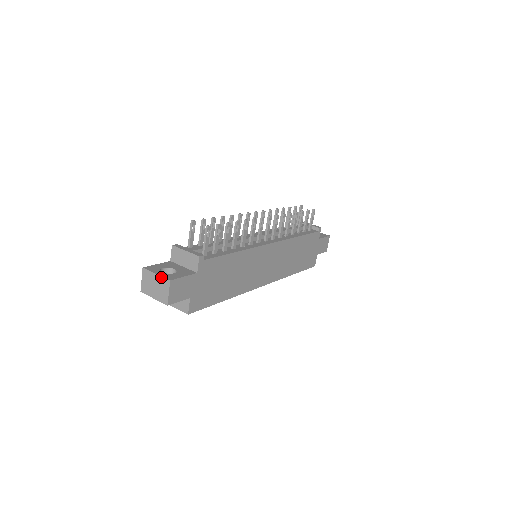
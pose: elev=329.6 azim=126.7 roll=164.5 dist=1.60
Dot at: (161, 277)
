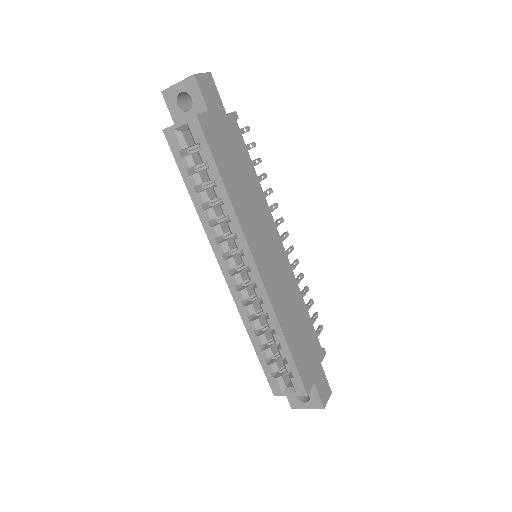
Dot at: occluded
